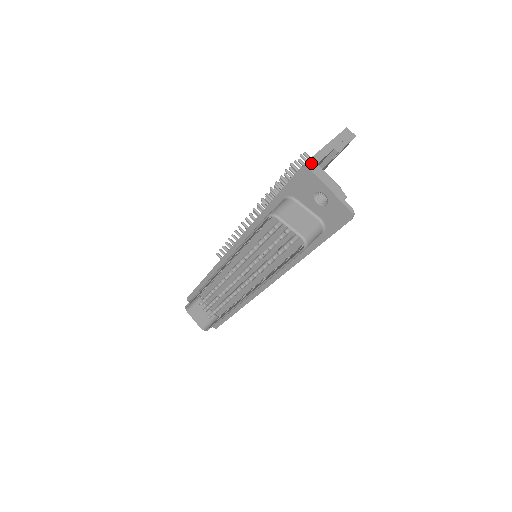
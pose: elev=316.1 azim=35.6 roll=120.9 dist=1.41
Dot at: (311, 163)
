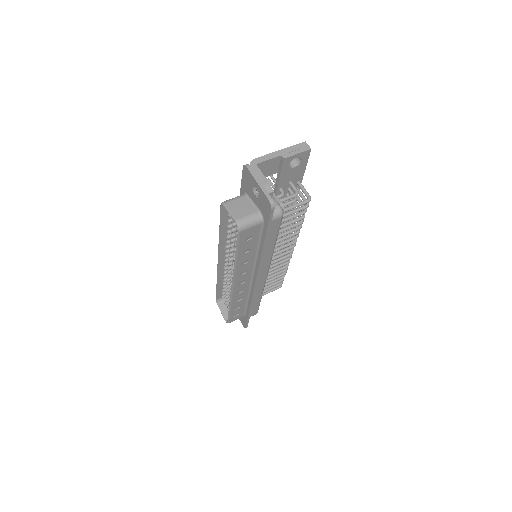
Dot at: (250, 163)
